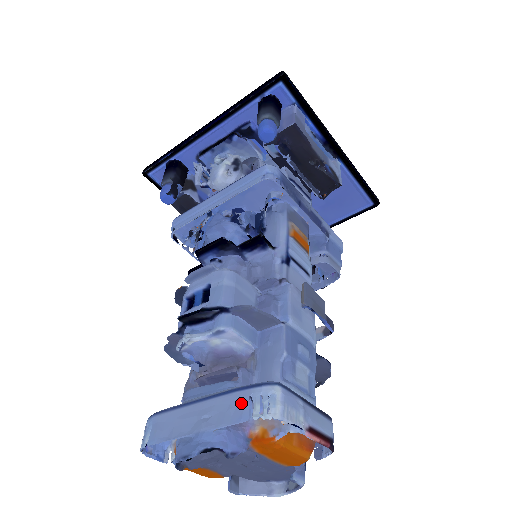
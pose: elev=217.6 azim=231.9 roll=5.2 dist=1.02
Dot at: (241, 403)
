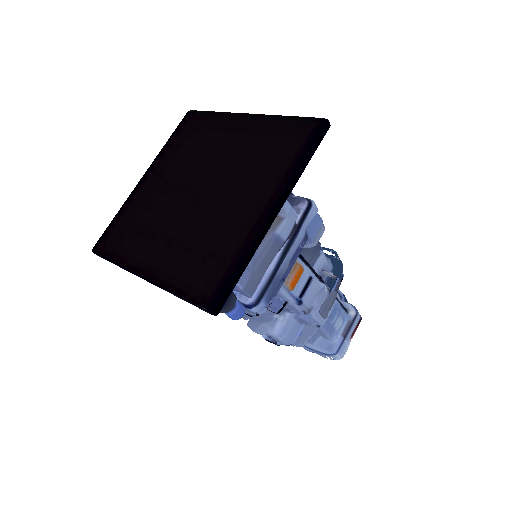
Dot at: occluded
